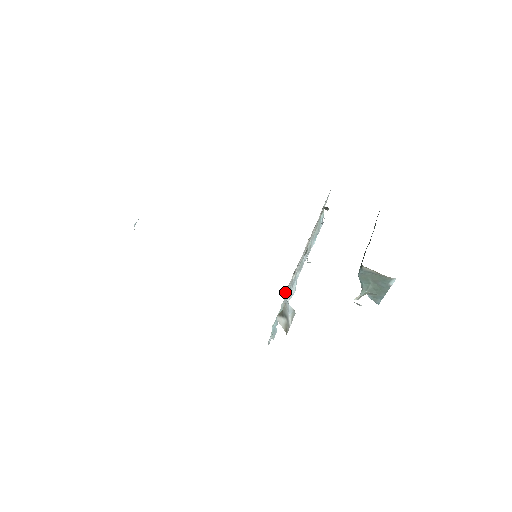
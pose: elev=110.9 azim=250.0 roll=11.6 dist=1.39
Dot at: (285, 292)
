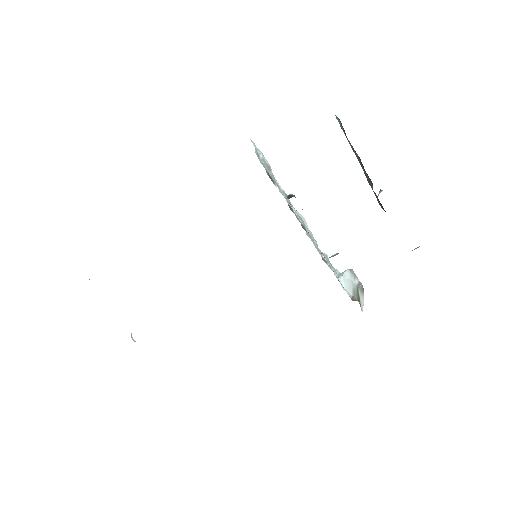
Dot at: (349, 296)
